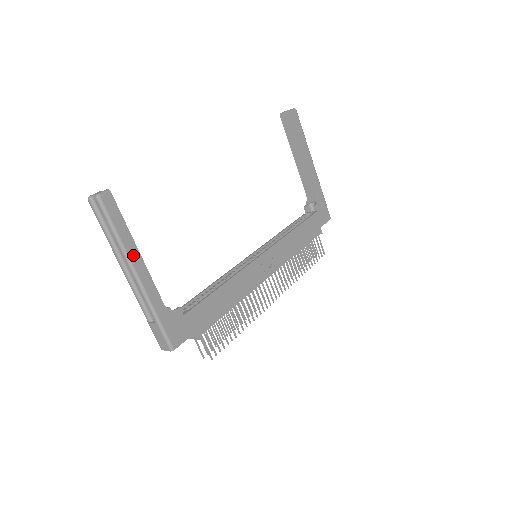
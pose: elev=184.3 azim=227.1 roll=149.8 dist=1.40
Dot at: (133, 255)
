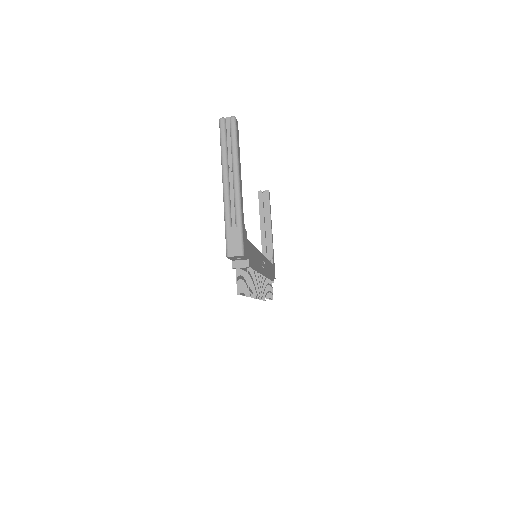
Dot at: (240, 169)
